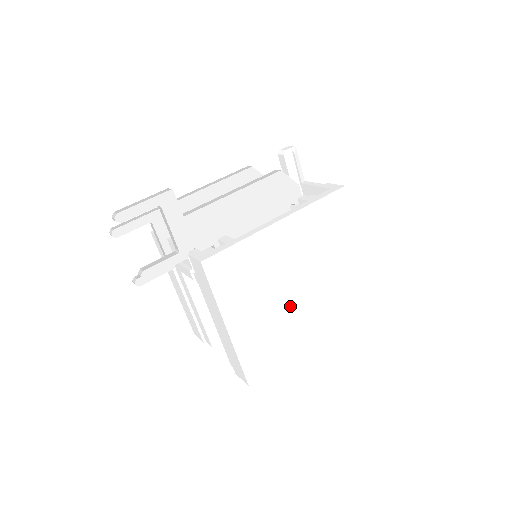
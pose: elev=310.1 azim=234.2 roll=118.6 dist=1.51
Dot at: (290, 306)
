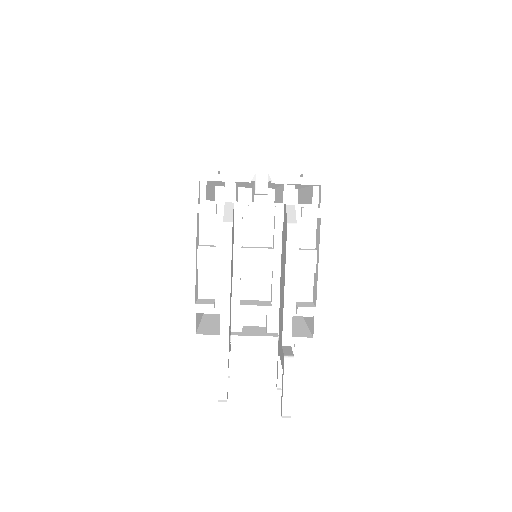
Dot at: occluded
